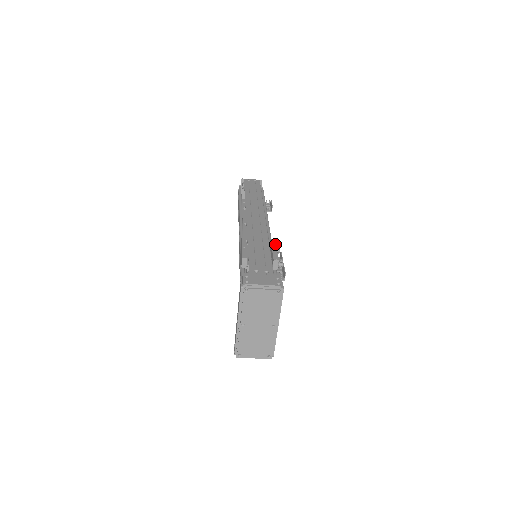
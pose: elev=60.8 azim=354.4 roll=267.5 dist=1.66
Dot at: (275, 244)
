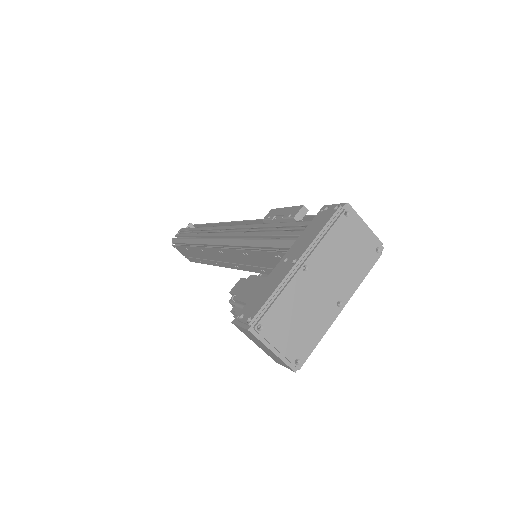
Dot at: occluded
